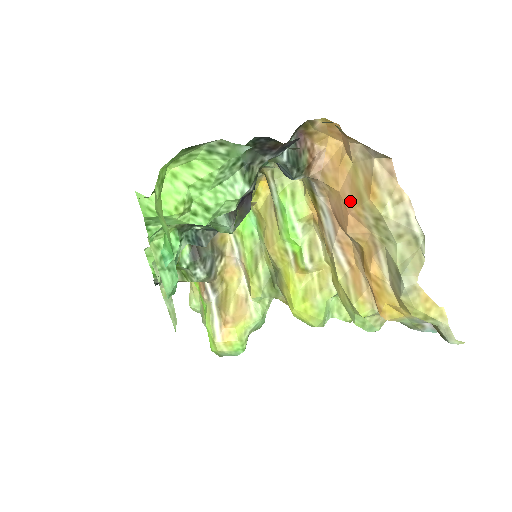
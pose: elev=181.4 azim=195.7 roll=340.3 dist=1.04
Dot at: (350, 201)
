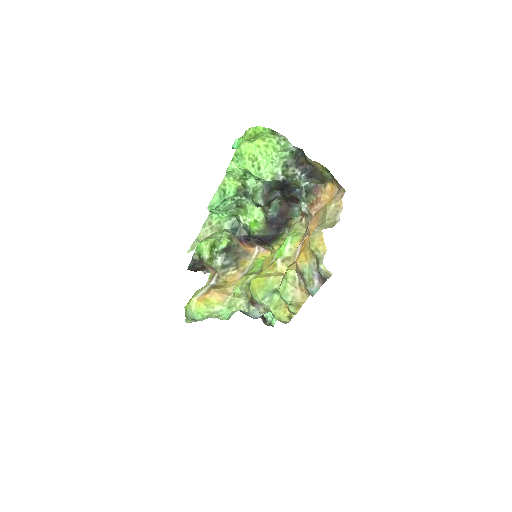
Dot at: occluded
